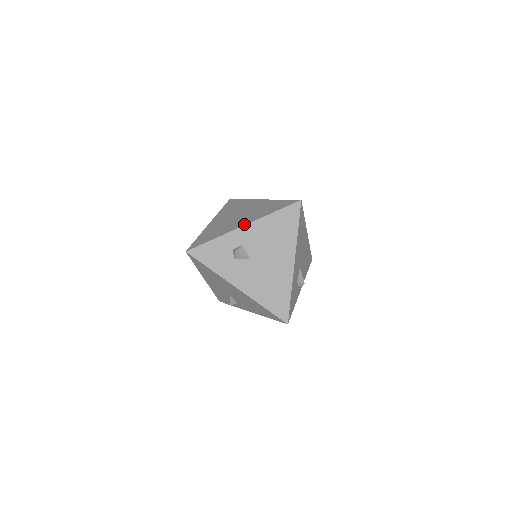
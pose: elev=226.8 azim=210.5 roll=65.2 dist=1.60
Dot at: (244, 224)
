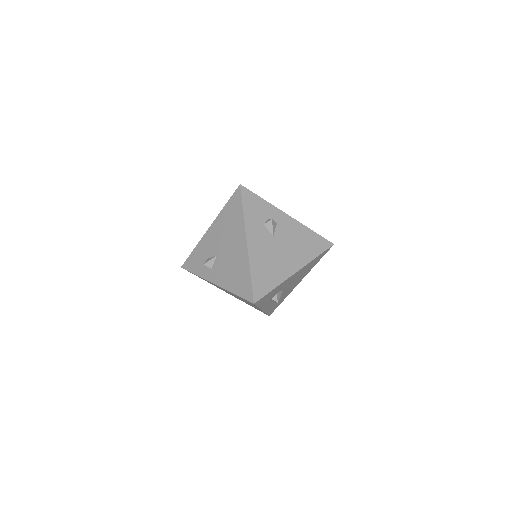
Dot at: occluded
